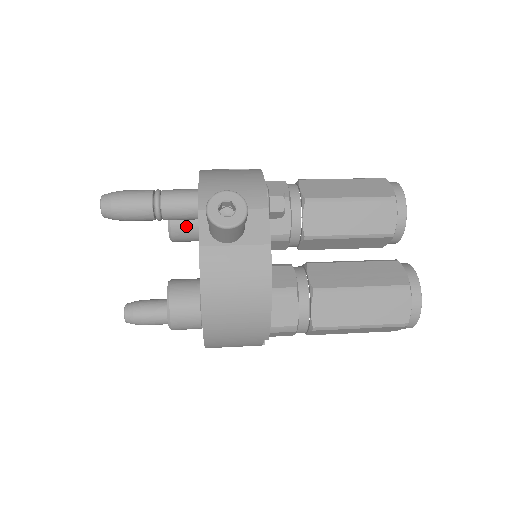
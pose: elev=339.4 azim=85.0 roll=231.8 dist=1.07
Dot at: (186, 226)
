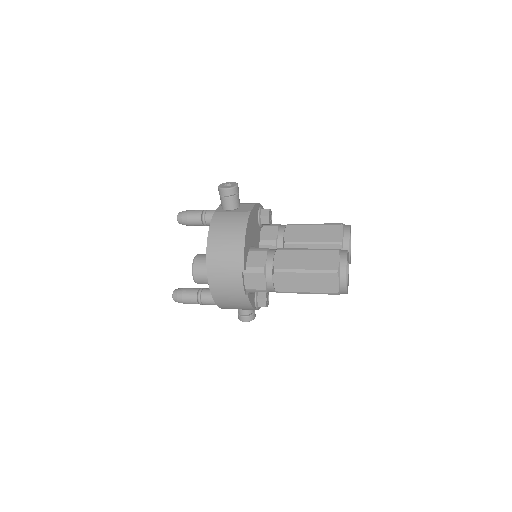
Dot at: occluded
